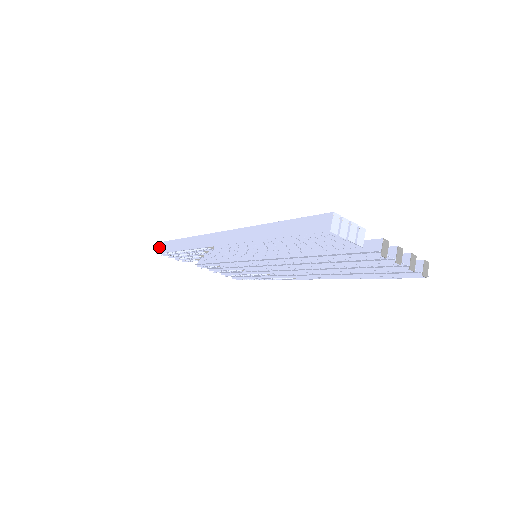
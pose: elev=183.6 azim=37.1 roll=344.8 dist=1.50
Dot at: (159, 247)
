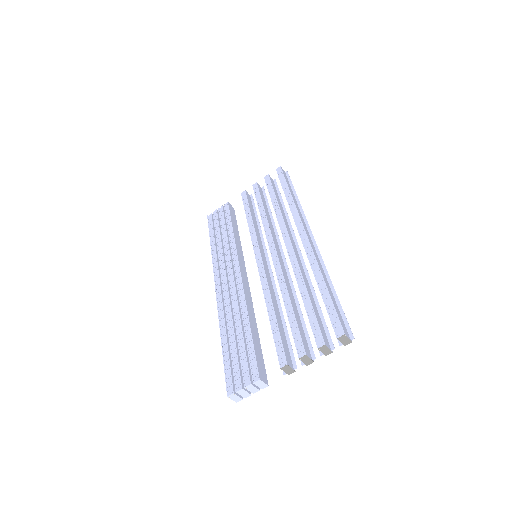
Dot at: occluded
